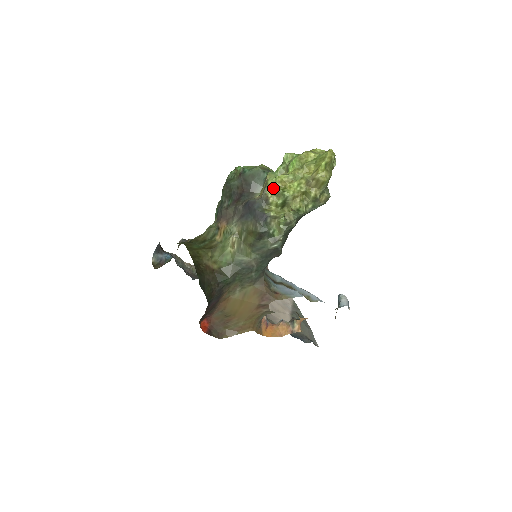
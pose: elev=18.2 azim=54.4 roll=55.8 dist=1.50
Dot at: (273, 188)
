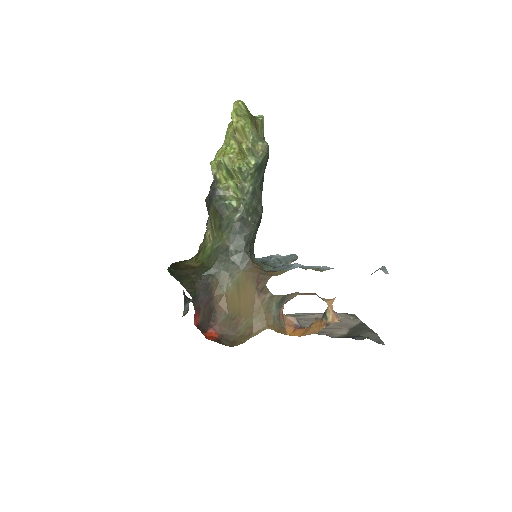
Dot at: (215, 165)
